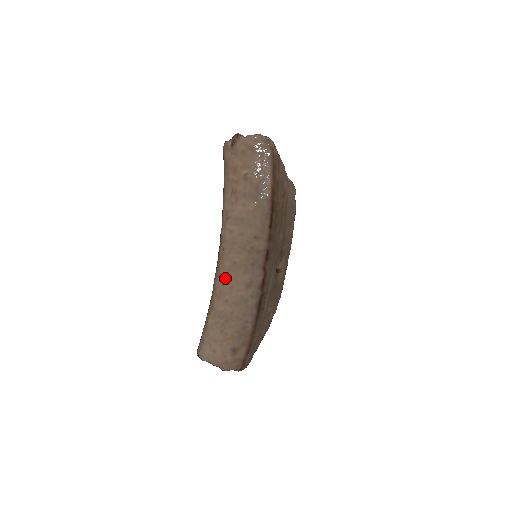
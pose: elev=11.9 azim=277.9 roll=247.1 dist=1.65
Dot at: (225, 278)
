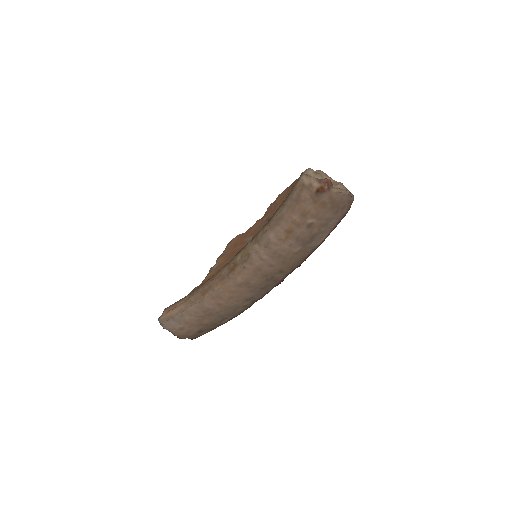
Dot at: (230, 289)
